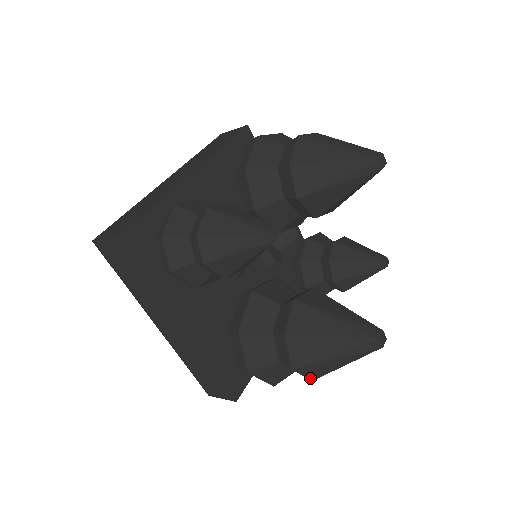
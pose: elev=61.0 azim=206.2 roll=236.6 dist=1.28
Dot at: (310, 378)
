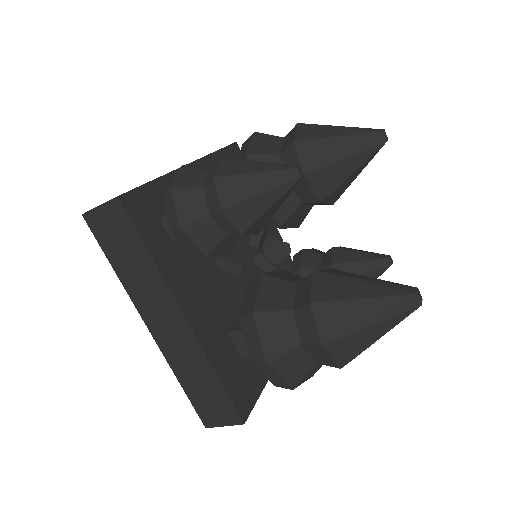
Dot at: (339, 363)
